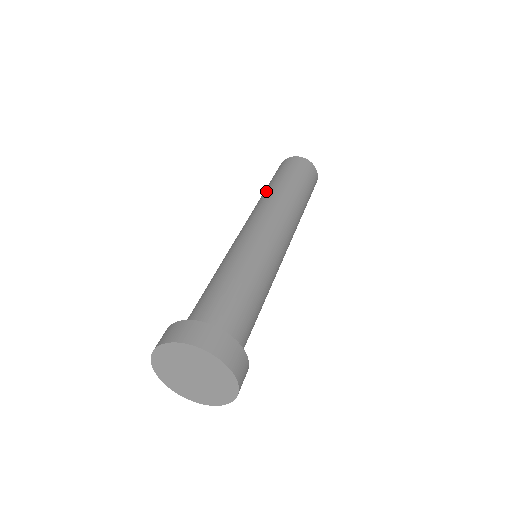
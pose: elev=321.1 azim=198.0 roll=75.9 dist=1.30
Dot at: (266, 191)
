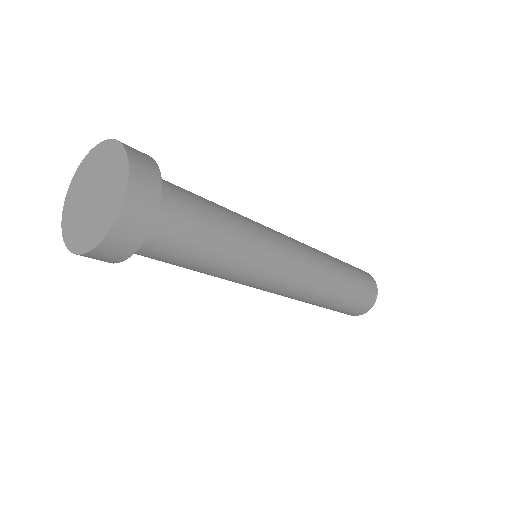
Dot at: occluded
